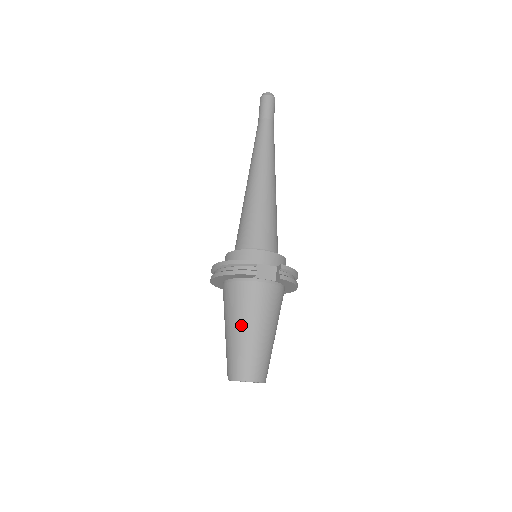
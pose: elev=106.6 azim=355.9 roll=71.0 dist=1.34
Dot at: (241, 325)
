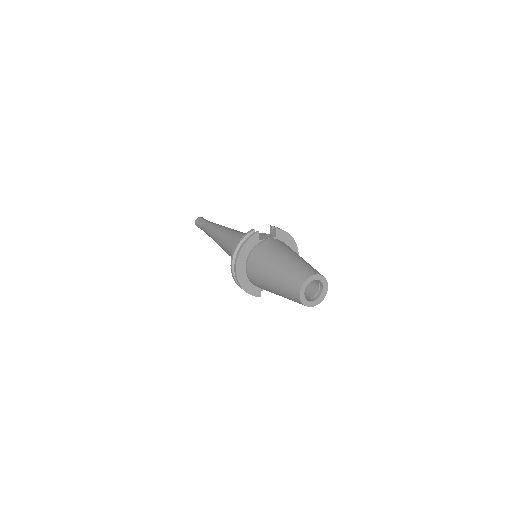
Dot at: (275, 262)
